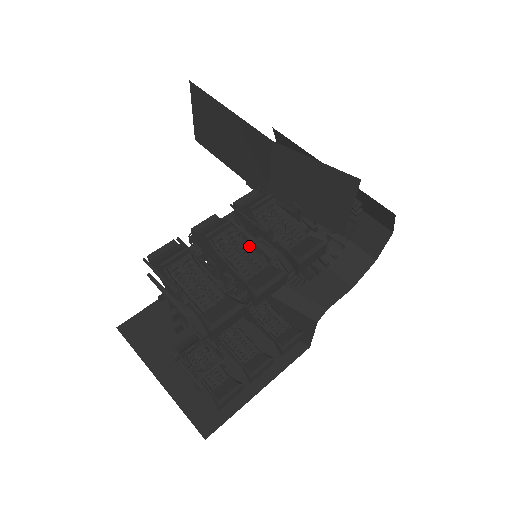
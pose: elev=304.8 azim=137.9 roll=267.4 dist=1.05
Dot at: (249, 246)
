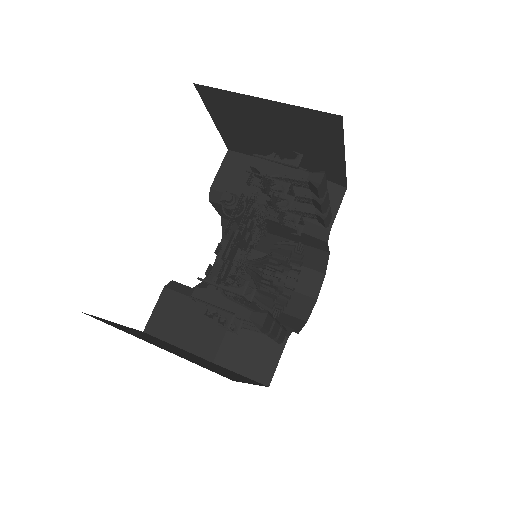
Dot at: occluded
